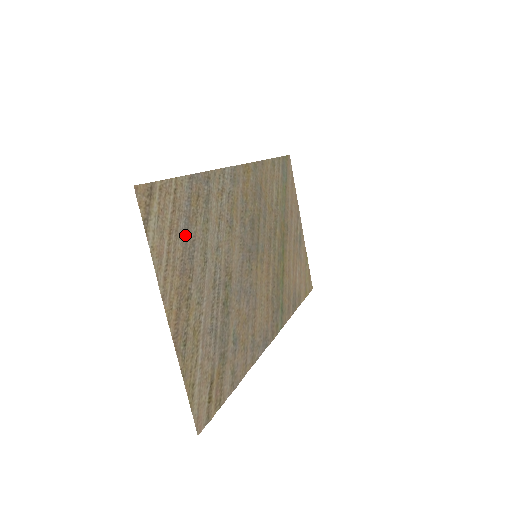
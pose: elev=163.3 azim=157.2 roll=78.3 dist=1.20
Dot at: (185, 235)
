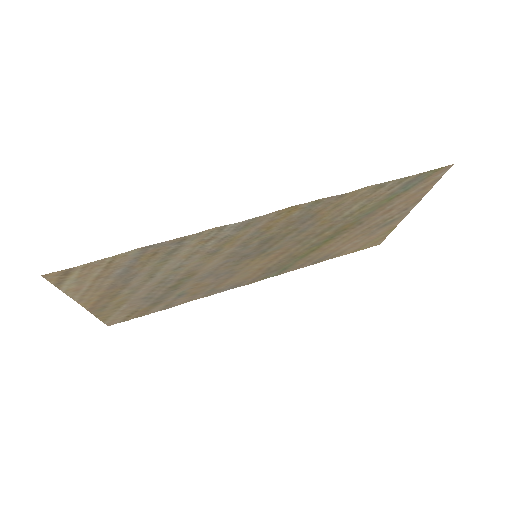
Dot at: (122, 274)
